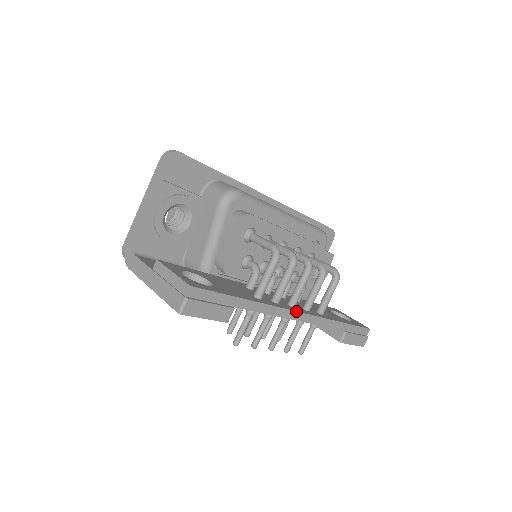
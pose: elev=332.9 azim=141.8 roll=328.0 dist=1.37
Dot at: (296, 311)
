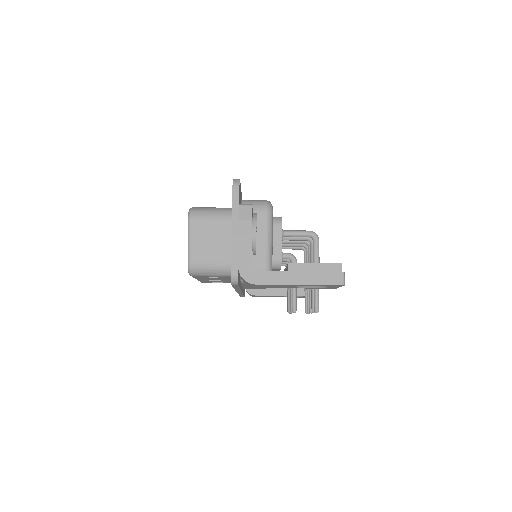
Dot at: occluded
